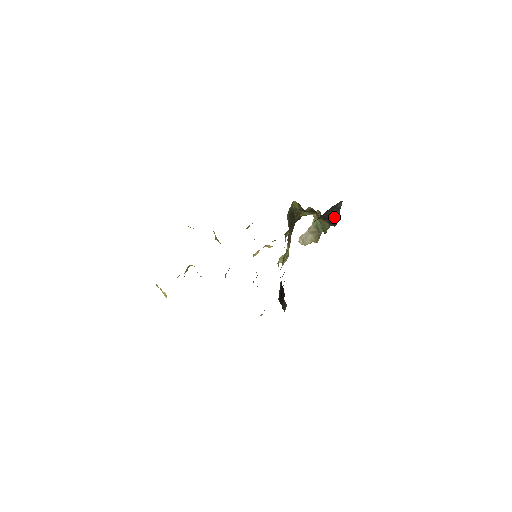
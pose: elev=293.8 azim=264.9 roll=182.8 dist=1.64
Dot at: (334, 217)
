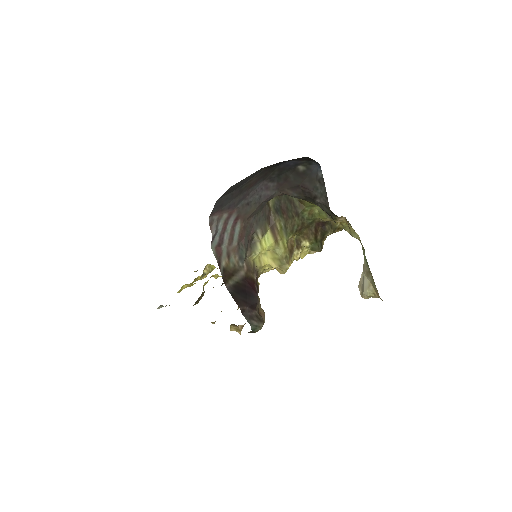
Dot at: (322, 198)
